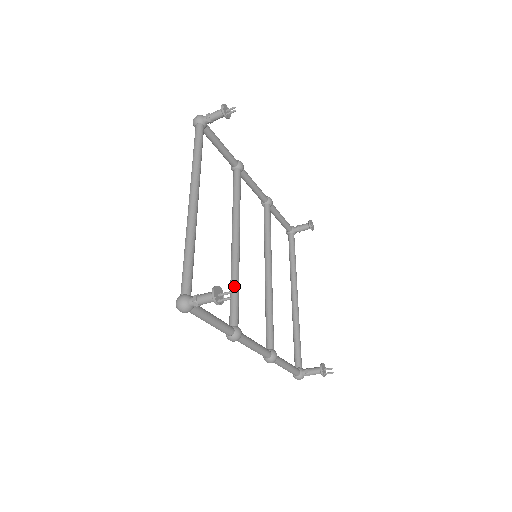
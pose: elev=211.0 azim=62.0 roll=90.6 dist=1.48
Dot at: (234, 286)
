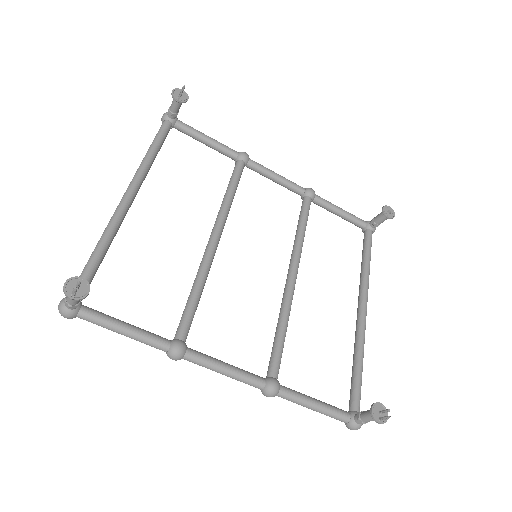
Dot at: (191, 291)
